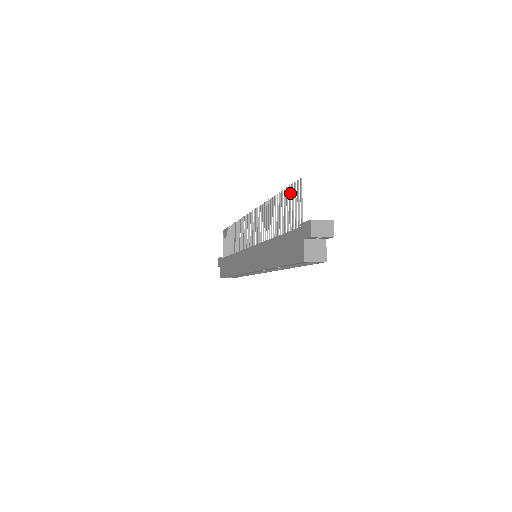
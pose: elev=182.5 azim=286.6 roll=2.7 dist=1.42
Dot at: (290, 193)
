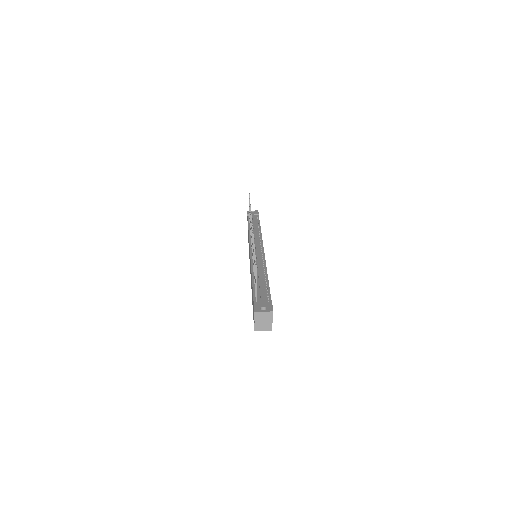
Dot at: occluded
